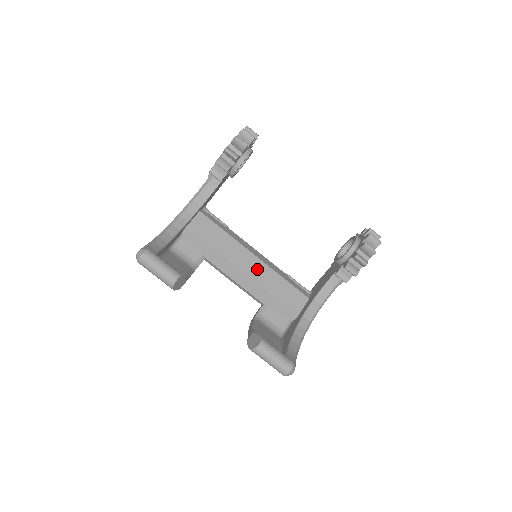
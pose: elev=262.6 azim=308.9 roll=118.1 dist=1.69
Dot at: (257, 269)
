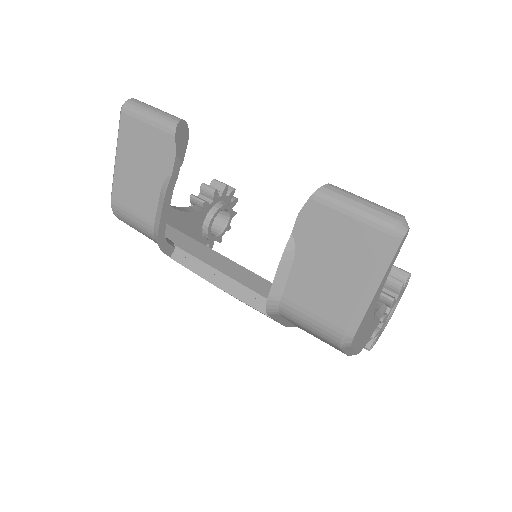
Dot at: occluded
